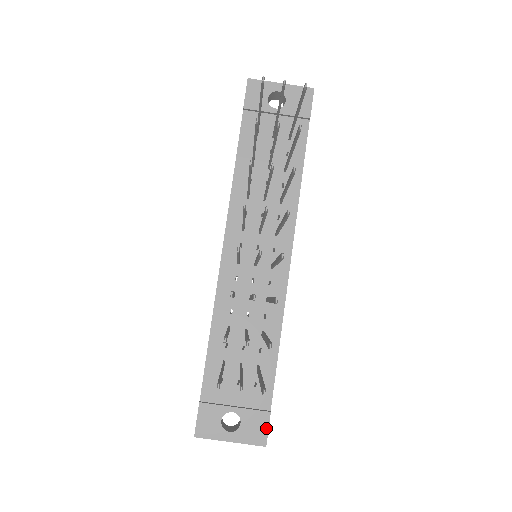
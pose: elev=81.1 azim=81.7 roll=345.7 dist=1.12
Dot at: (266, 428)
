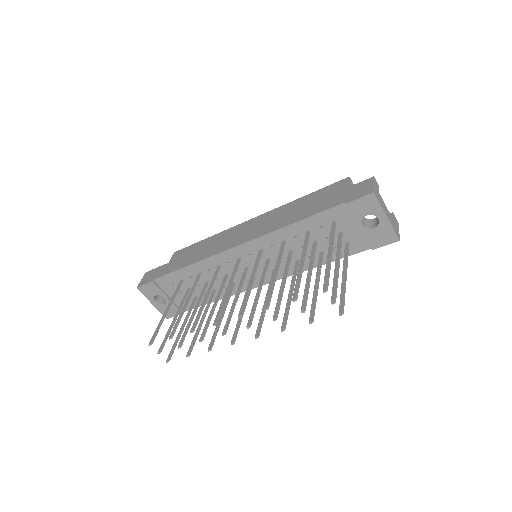
Dot at: (174, 315)
